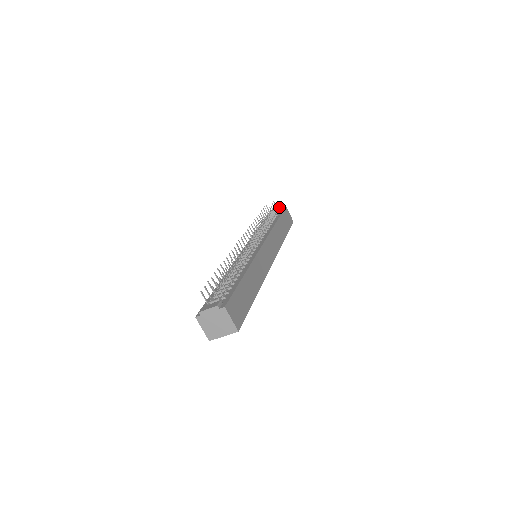
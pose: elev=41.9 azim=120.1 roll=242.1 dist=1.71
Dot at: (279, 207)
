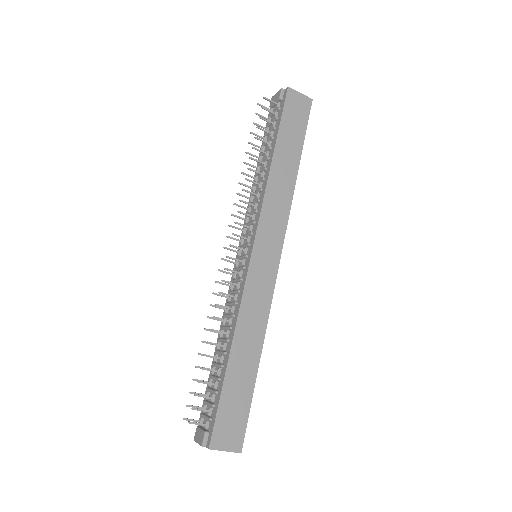
Dot at: (278, 96)
